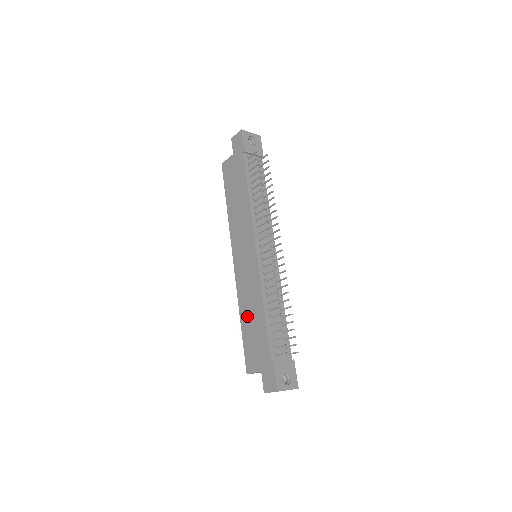
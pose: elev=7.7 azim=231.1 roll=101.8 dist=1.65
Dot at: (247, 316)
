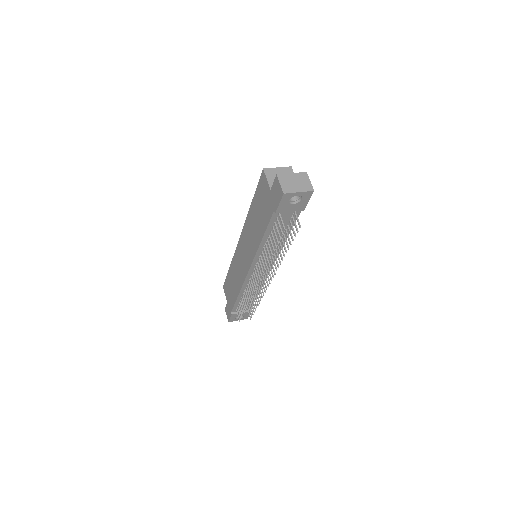
Dot at: (232, 276)
